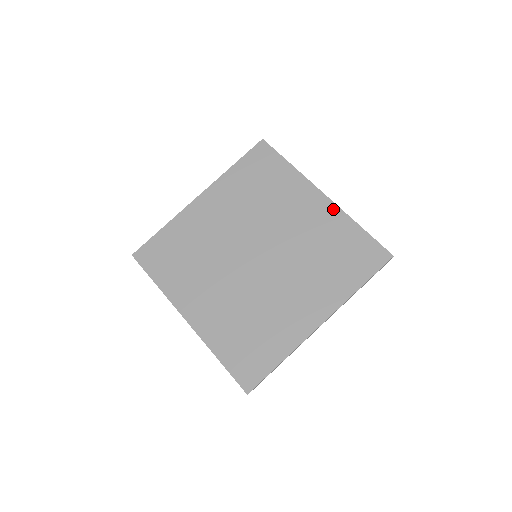
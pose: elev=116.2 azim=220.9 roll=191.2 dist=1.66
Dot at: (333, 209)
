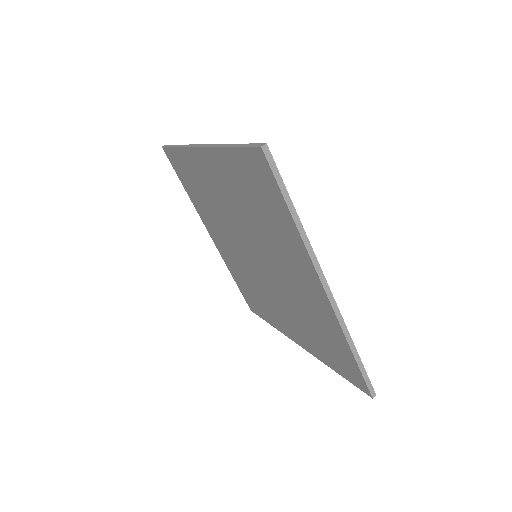
Dot at: (330, 313)
